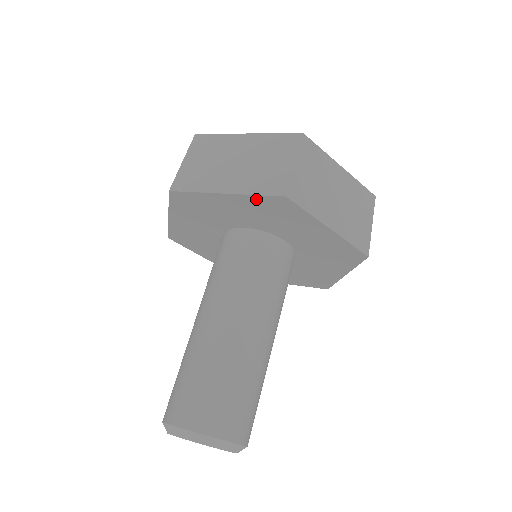
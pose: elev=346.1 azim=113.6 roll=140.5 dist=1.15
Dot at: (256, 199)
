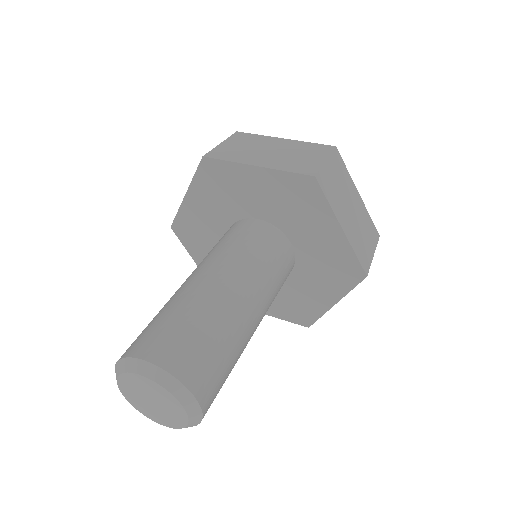
Dot at: (198, 181)
